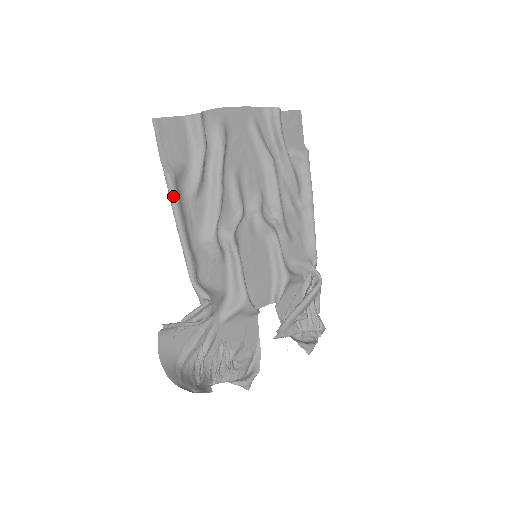
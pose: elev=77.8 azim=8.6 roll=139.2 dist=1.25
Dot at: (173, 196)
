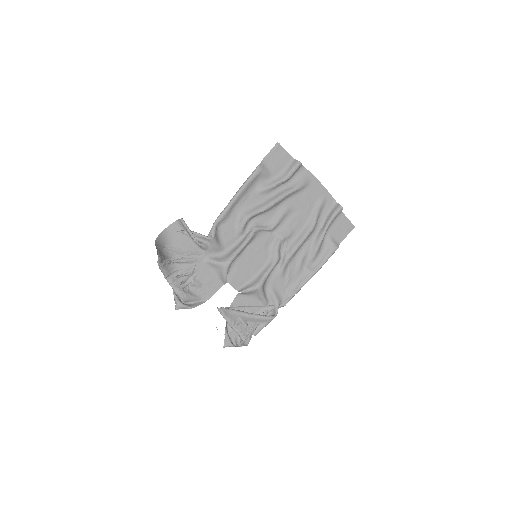
Dot at: (250, 178)
